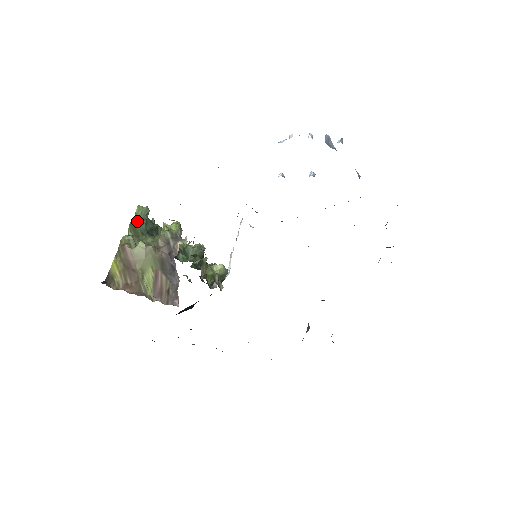
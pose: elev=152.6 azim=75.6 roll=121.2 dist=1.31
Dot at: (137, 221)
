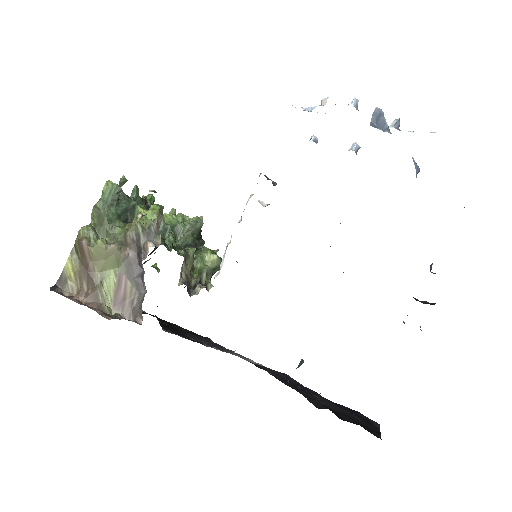
Dot at: (103, 203)
